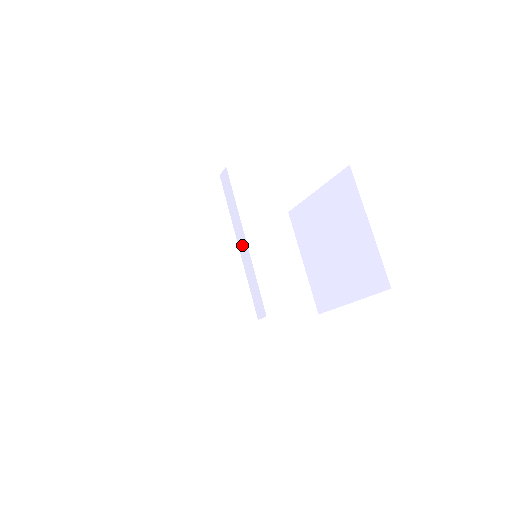
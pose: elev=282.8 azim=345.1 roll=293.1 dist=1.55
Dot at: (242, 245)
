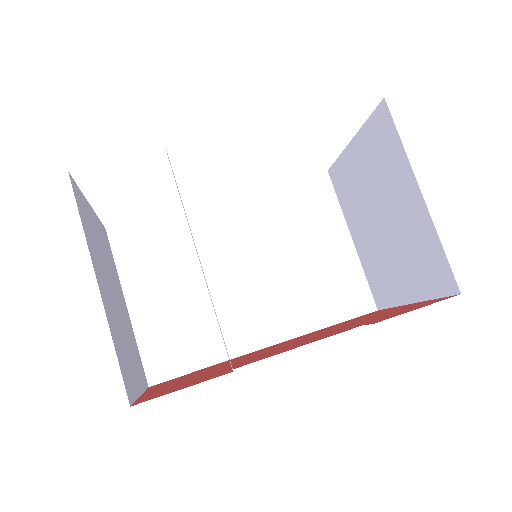
Dot at: occluded
